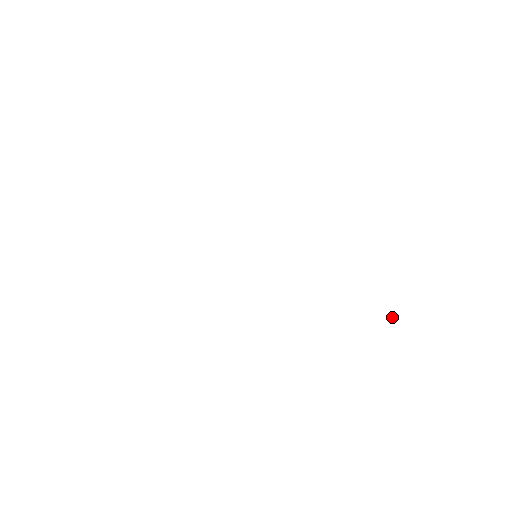
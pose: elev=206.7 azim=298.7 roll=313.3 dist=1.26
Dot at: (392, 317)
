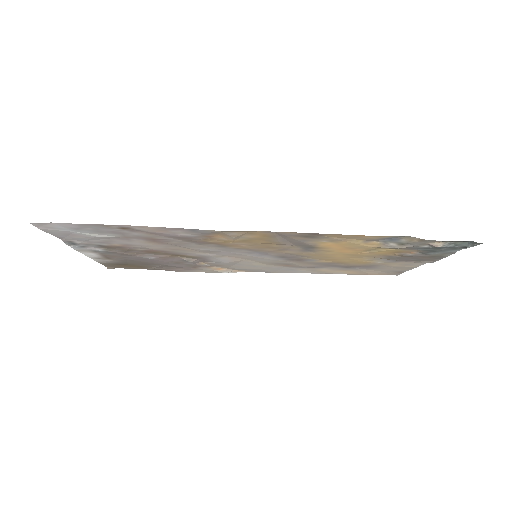
Dot at: (435, 246)
